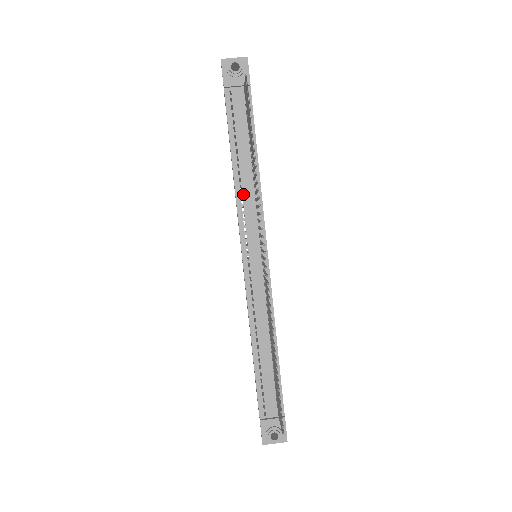
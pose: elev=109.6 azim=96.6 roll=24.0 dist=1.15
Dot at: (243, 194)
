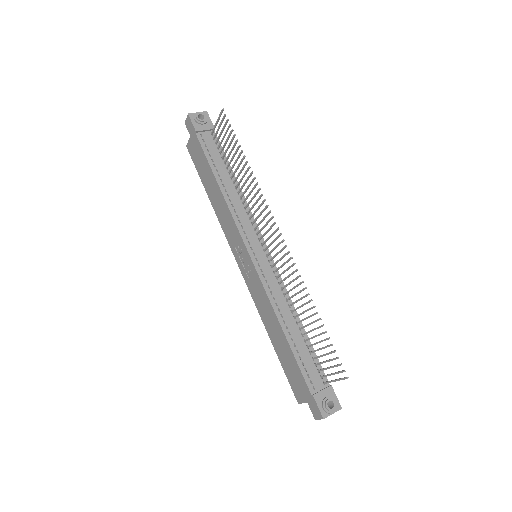
Dot at: (234, 205)
